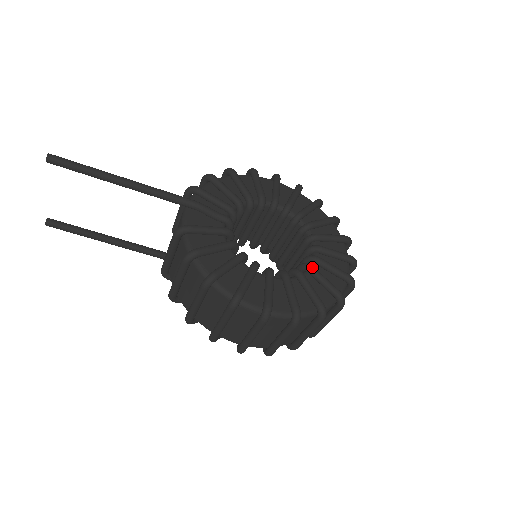
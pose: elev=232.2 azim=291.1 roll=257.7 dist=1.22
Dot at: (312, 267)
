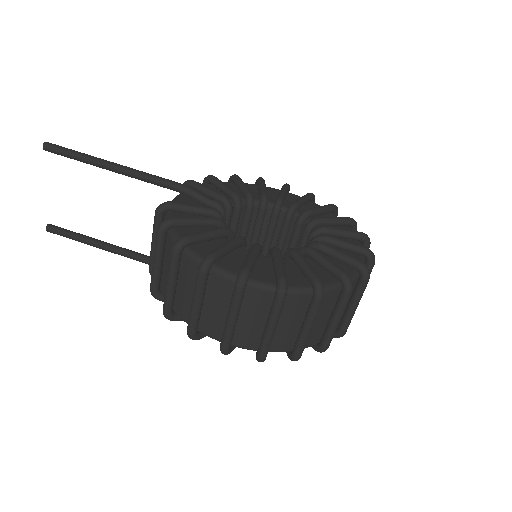
Dot at: (311, 248)
